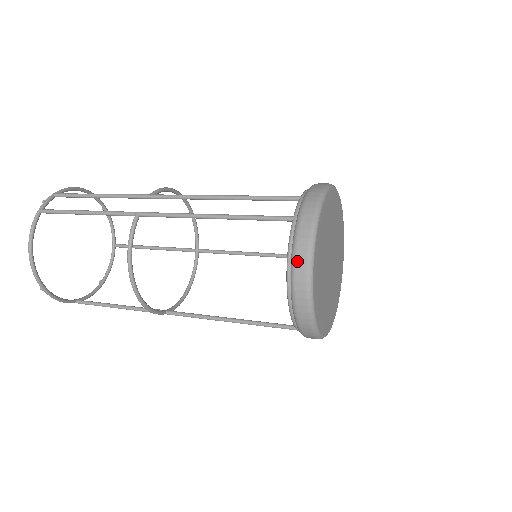
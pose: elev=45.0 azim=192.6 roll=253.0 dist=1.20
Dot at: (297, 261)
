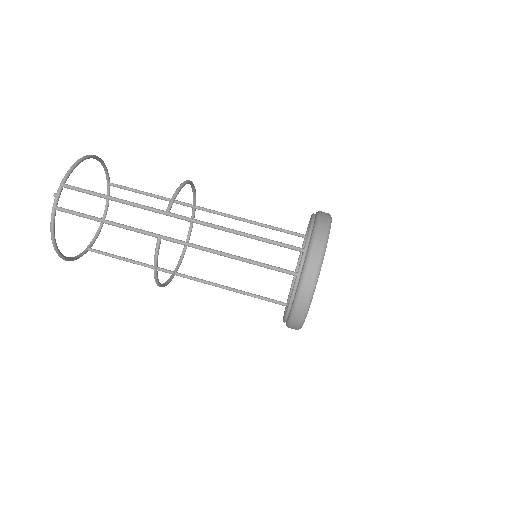
Dot at: (297, 310)
